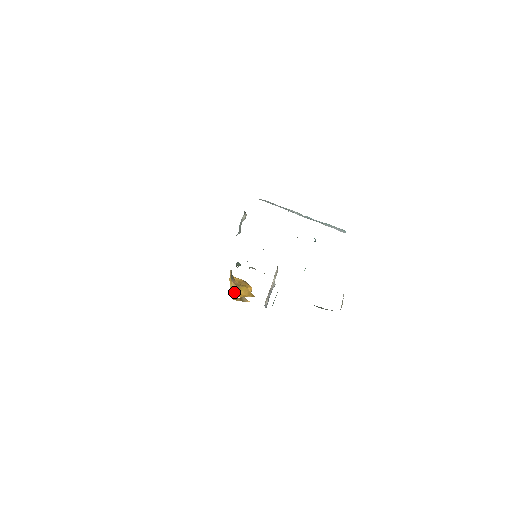
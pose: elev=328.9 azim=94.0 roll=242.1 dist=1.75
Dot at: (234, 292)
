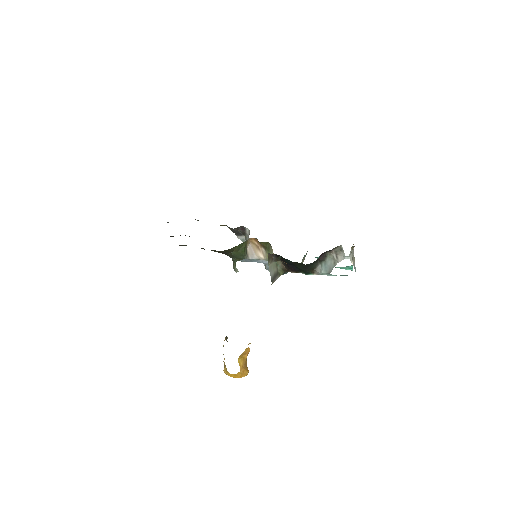
Dot at: occluded
